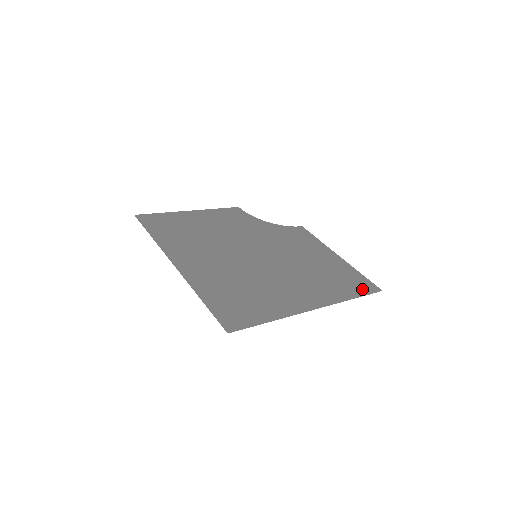
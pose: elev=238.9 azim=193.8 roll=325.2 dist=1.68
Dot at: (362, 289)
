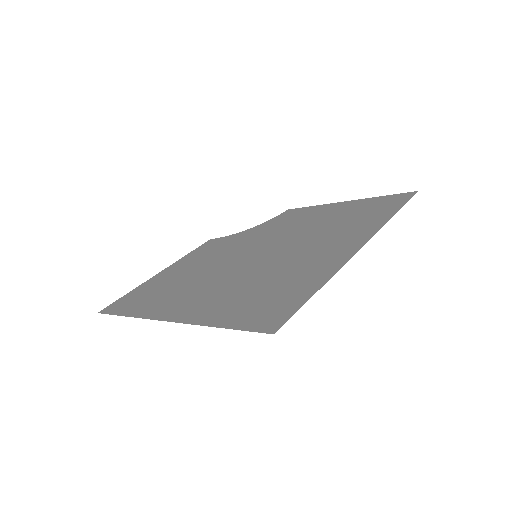
Dot at: (396, 203)
